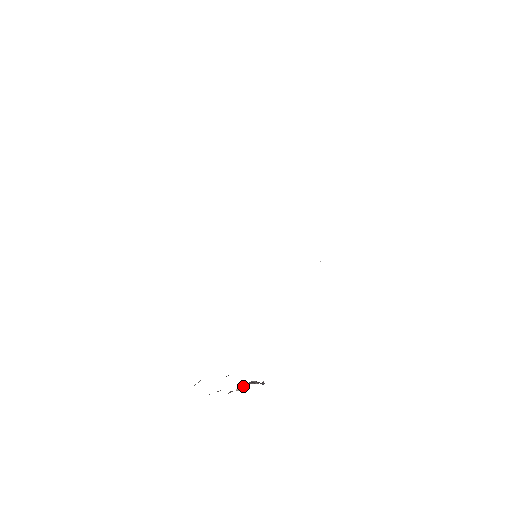
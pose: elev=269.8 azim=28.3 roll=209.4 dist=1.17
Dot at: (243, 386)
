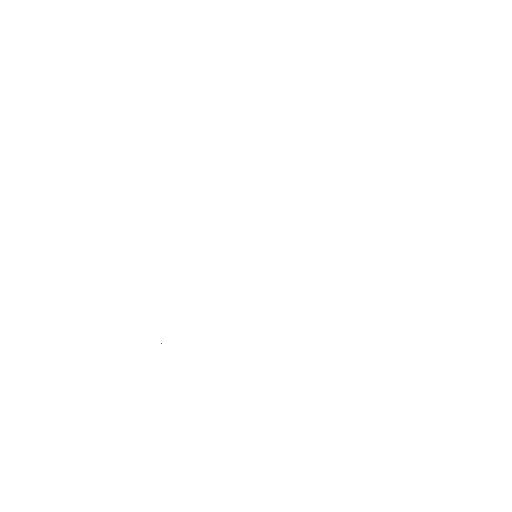
Dot at: occluded
